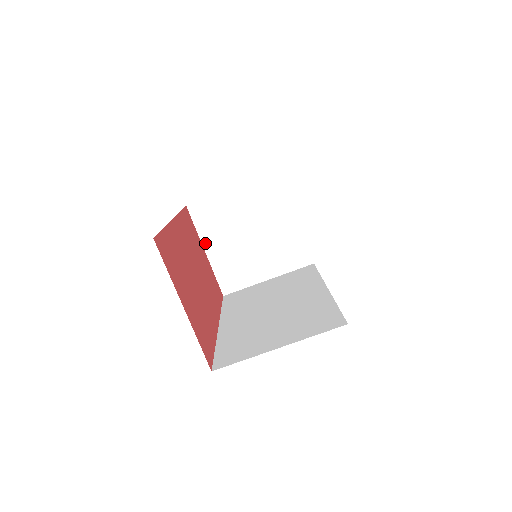
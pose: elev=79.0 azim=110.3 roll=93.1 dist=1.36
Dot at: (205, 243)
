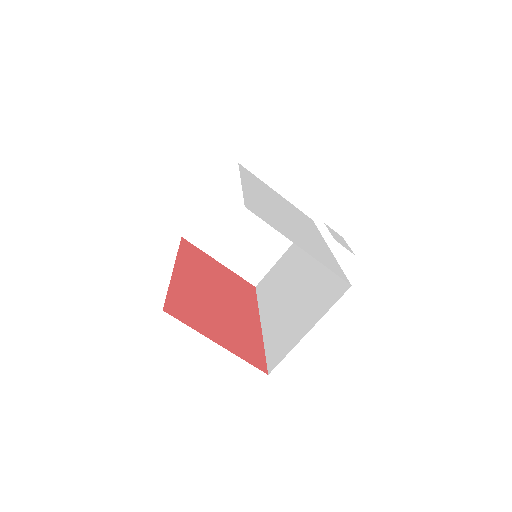
Dot at: (215, 256)
